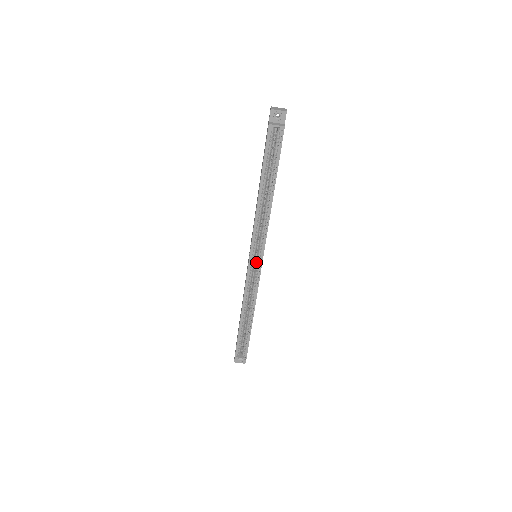
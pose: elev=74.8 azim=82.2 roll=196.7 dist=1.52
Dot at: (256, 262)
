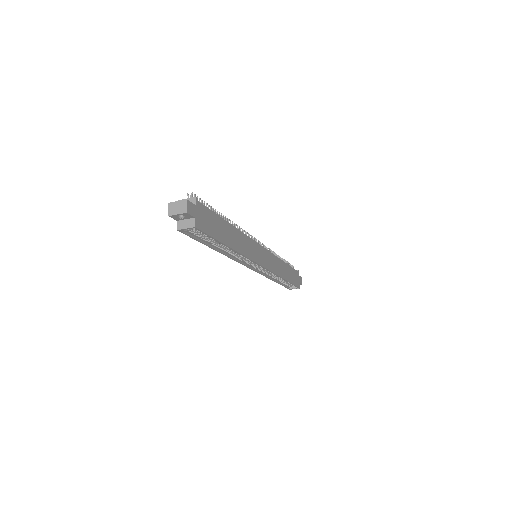
Dot at: occluded
